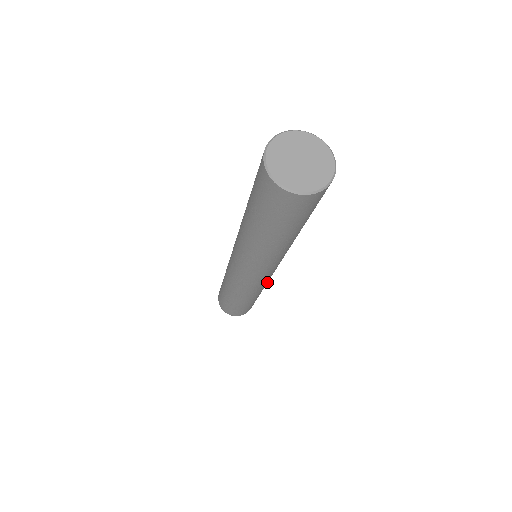
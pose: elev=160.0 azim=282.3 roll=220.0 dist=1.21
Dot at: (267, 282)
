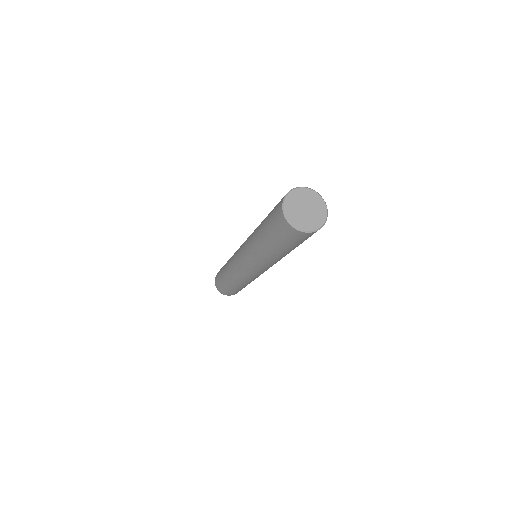
Dot at: occluded
